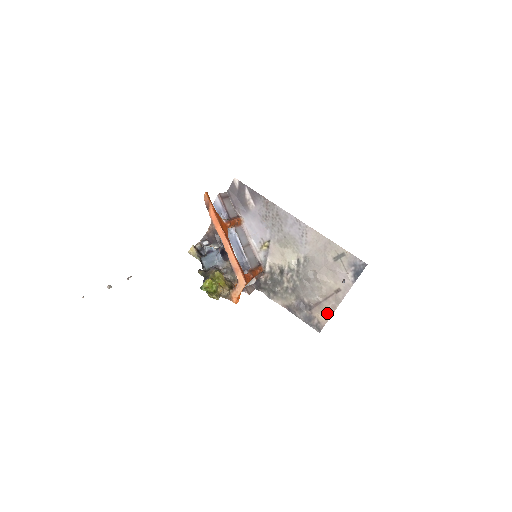
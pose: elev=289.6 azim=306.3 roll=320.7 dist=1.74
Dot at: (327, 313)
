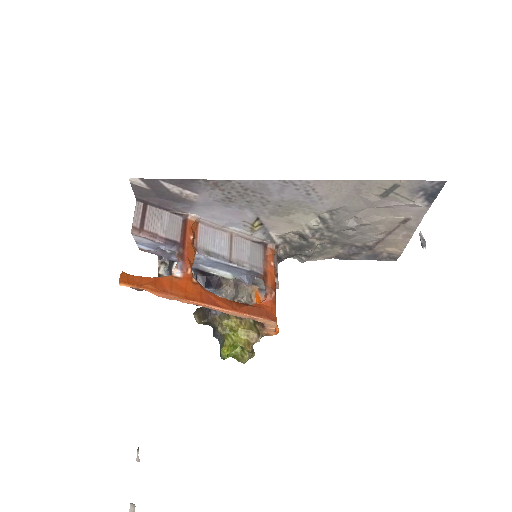
Dot at: (399, 244)
